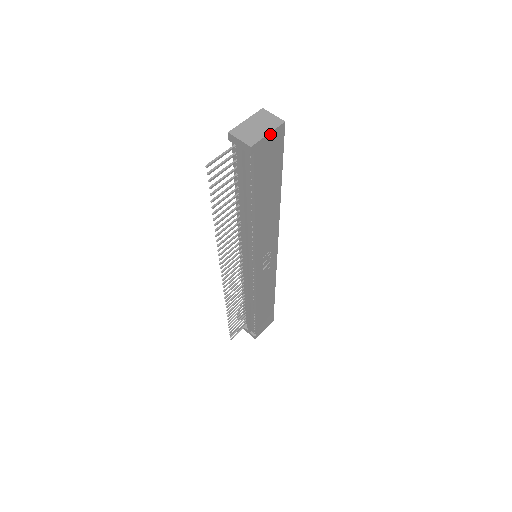
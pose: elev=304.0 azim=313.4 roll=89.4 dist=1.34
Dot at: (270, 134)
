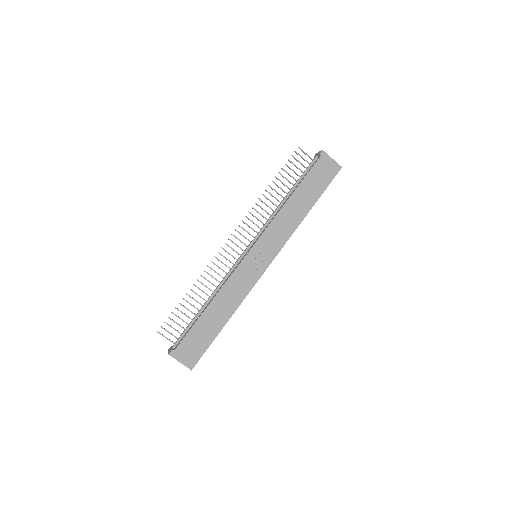
Dot at: (333, 161)
